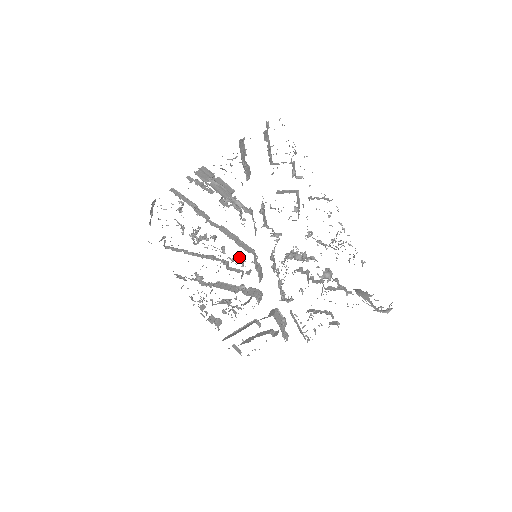
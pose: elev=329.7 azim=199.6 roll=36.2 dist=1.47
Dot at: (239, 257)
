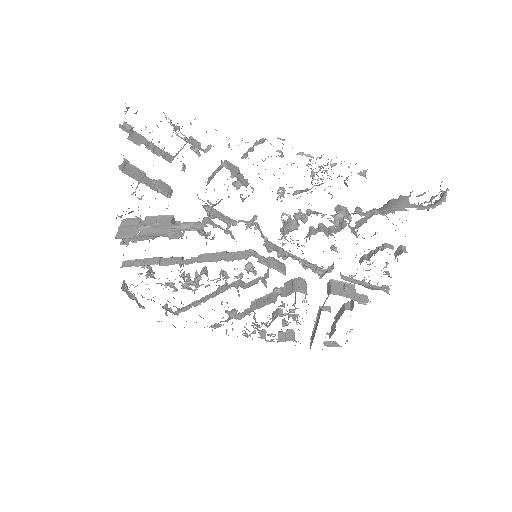
Dot at: (244, 269)
